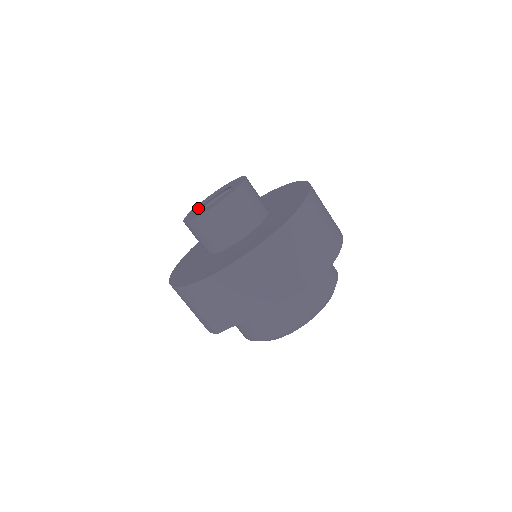
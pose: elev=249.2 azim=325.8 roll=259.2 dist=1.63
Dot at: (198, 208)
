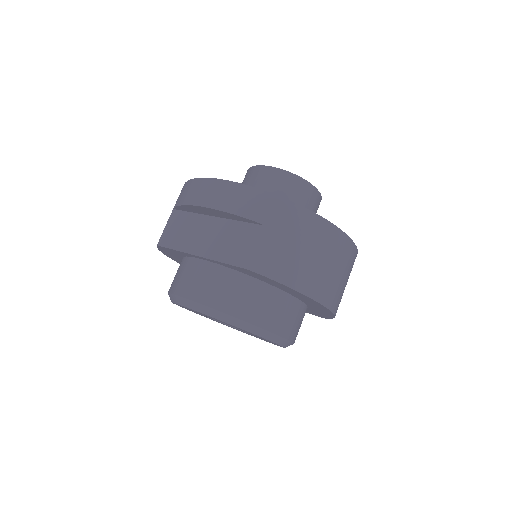
Dot at: occluded
